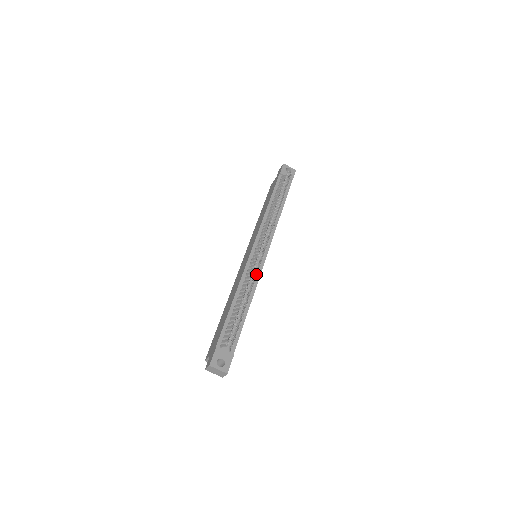
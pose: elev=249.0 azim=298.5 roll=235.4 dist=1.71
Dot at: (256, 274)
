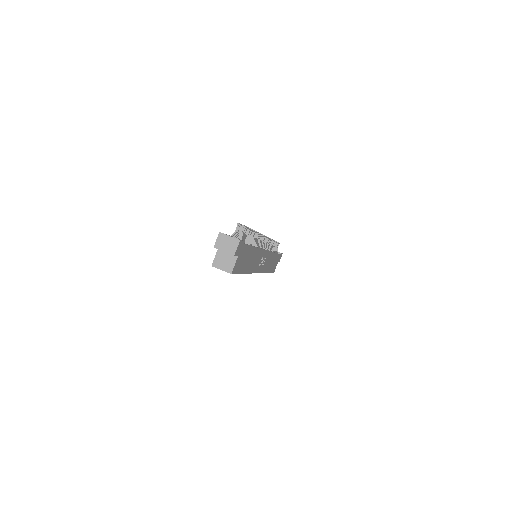
Dot at: (258, 237)
